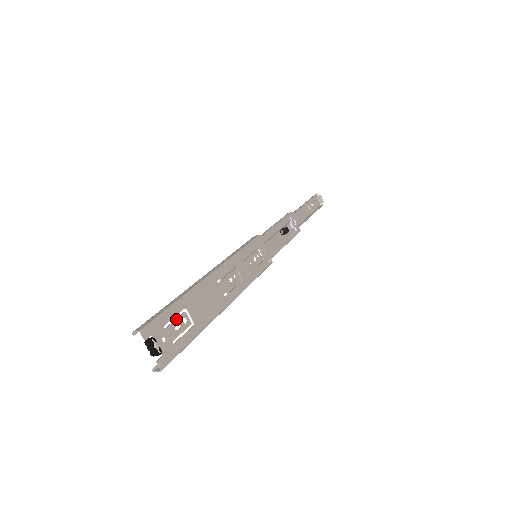
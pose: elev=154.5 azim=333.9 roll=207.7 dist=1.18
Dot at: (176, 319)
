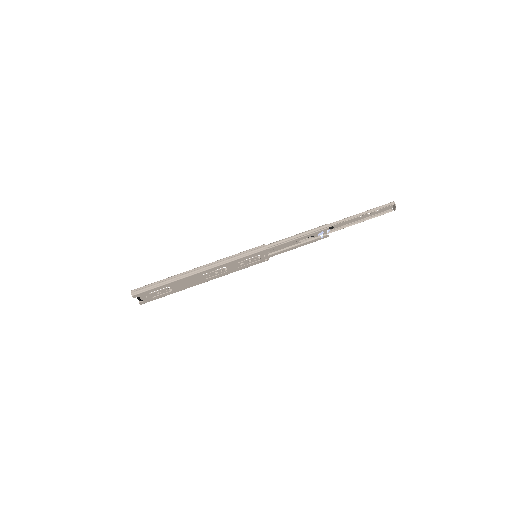
Dot at: (159, 290)
